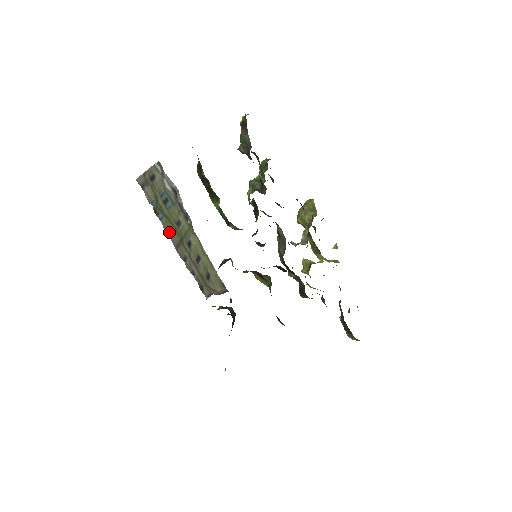
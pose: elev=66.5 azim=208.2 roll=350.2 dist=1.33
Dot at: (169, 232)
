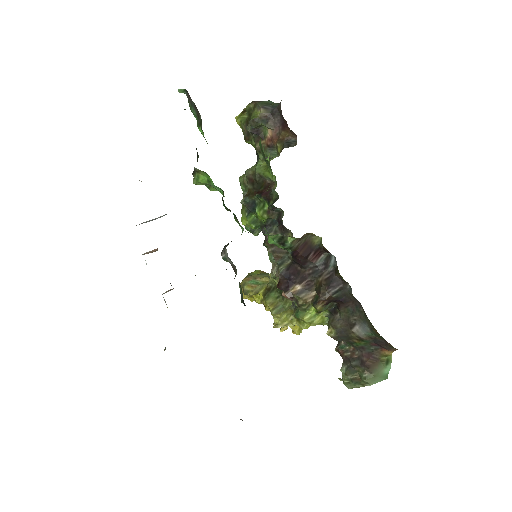
Dot at: occluded
